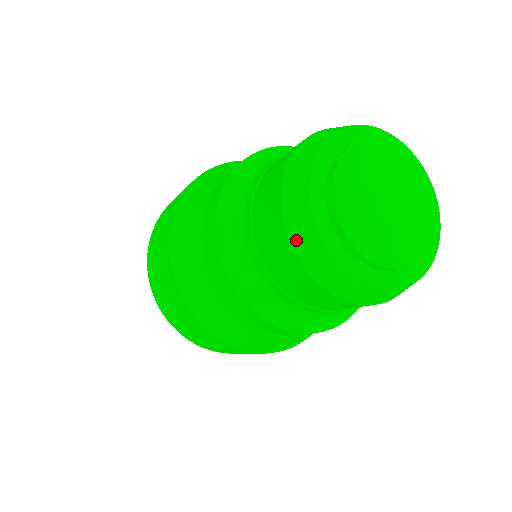
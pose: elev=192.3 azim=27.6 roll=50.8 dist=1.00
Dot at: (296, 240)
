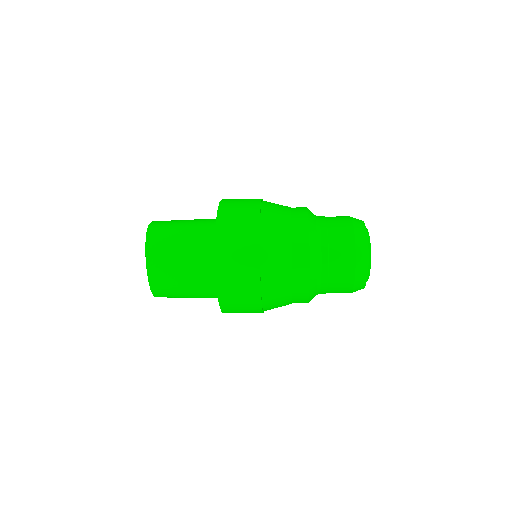
Dot at: (358, 270)
